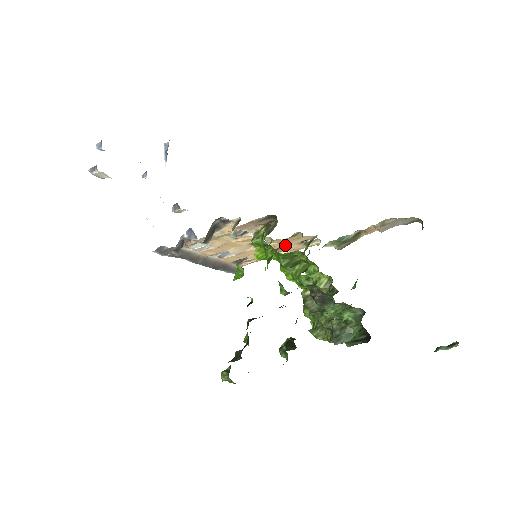
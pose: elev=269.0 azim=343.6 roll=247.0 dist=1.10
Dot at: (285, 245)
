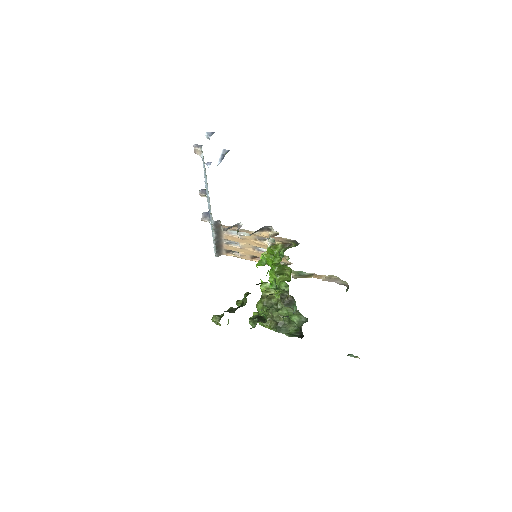
Dot at: occluded
